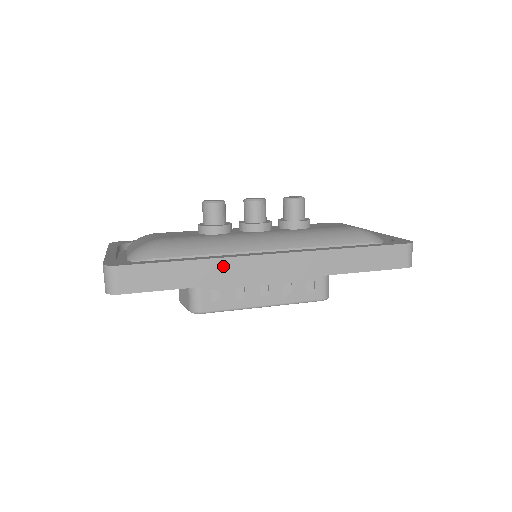
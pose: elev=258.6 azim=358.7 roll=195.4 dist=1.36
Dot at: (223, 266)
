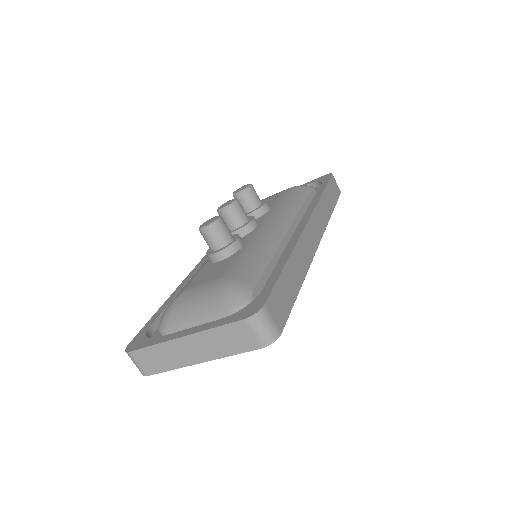
Dot at: (300, 252)
